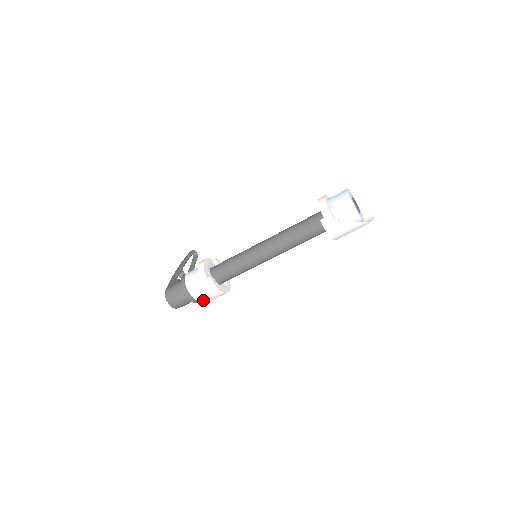
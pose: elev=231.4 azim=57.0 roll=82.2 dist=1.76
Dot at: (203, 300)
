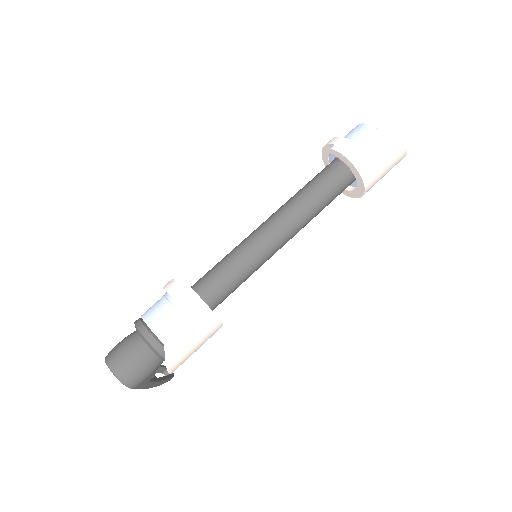
Dot at: (173, 332)
